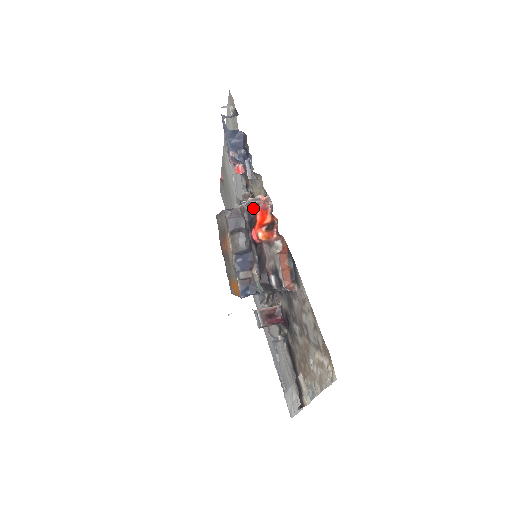
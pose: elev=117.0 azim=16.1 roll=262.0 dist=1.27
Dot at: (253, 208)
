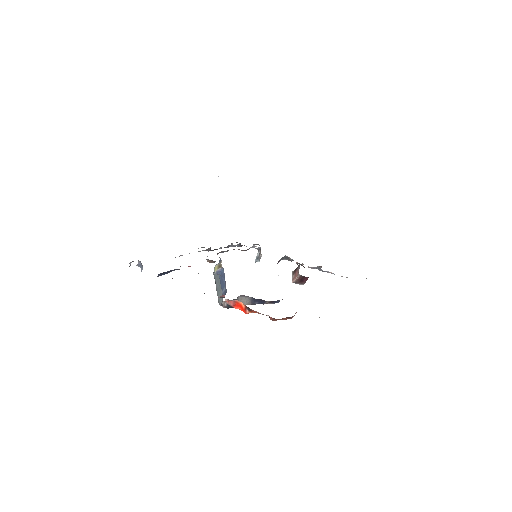
Dot at: (229, 307)
